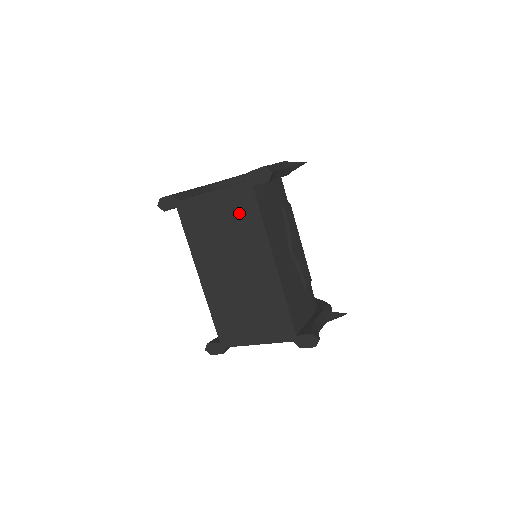
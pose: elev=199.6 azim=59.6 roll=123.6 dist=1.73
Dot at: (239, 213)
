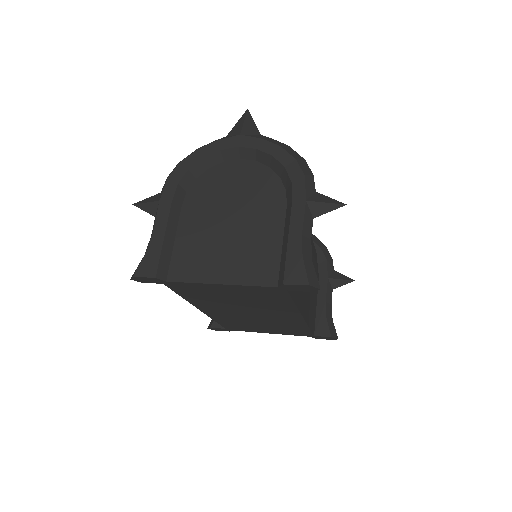
Dot at: (262, 298)
